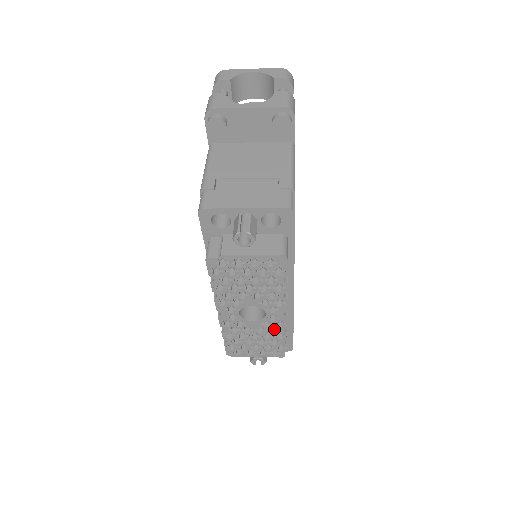
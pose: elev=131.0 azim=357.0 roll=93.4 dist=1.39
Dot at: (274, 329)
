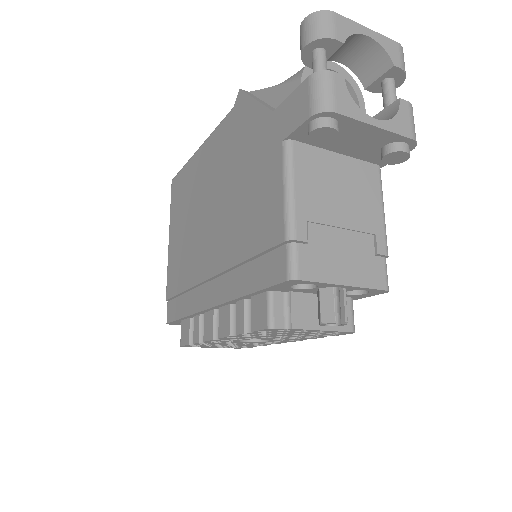
Dot at: occluded
